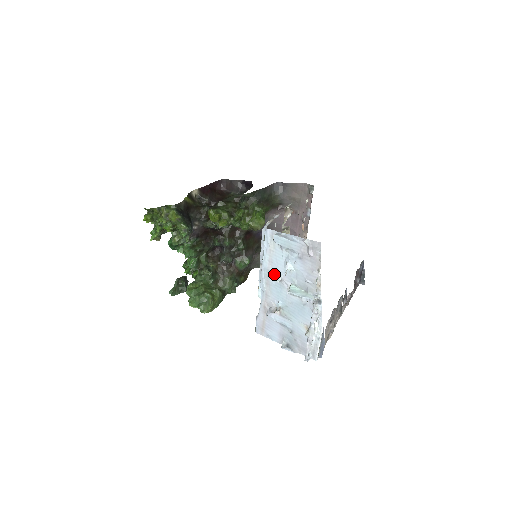
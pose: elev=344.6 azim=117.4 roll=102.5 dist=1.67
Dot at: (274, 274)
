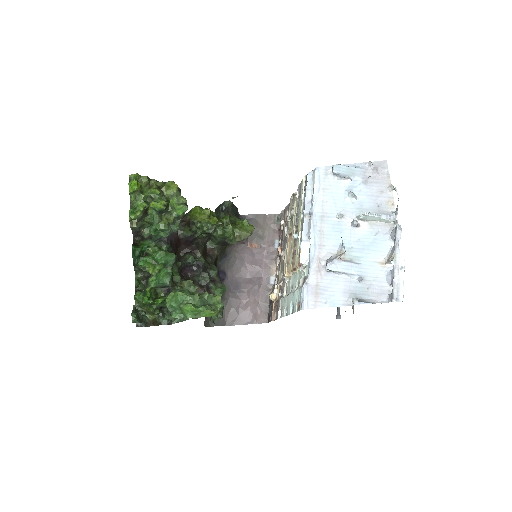
Dot at: (331, 214)
